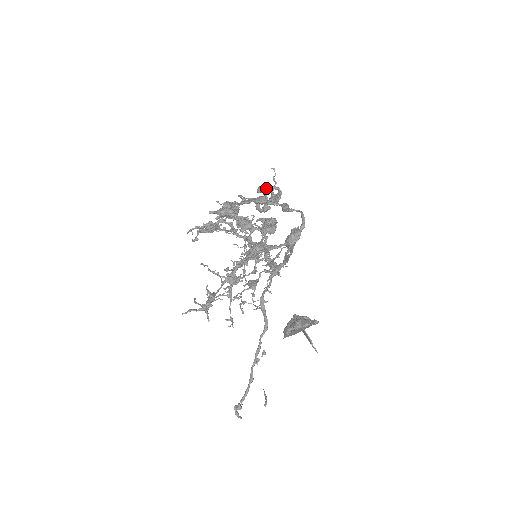
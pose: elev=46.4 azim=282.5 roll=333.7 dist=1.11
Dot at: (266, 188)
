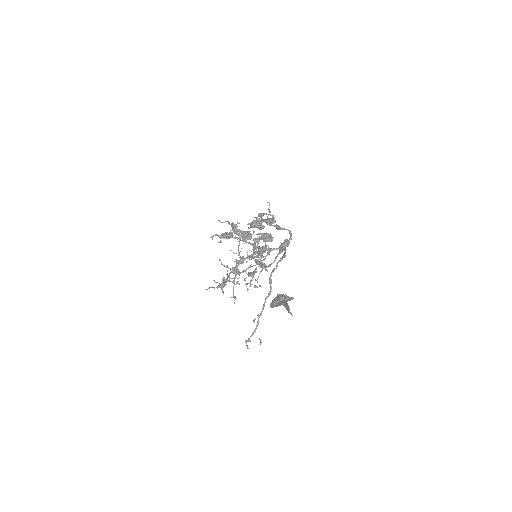
Dot at: (265, 214)
